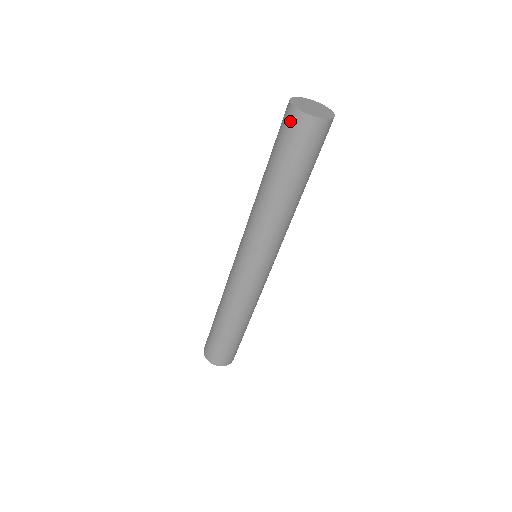
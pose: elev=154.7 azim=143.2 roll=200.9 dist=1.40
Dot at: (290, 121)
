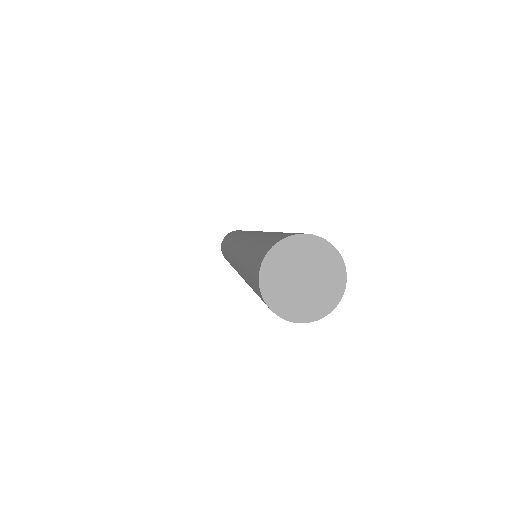
Dot at: (256, 268)
